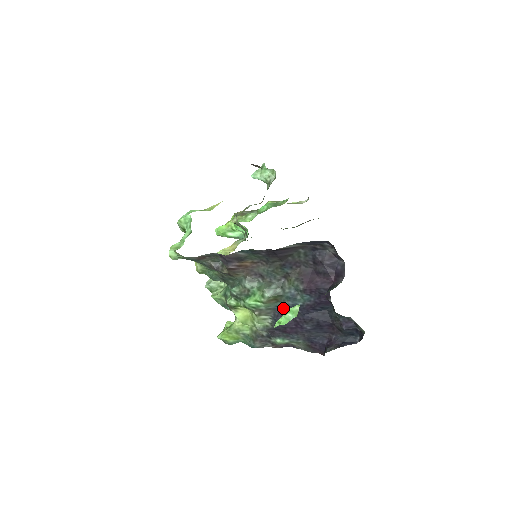
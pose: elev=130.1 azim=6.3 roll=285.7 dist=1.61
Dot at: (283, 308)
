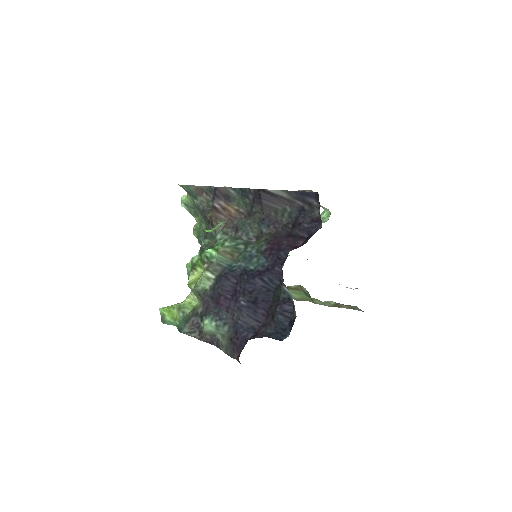
Dot at: (233, 268)
